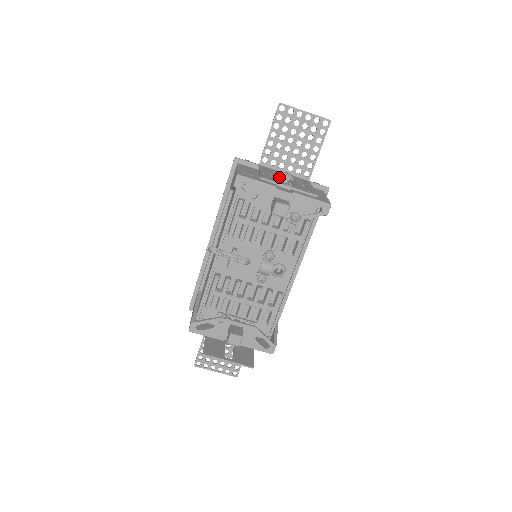
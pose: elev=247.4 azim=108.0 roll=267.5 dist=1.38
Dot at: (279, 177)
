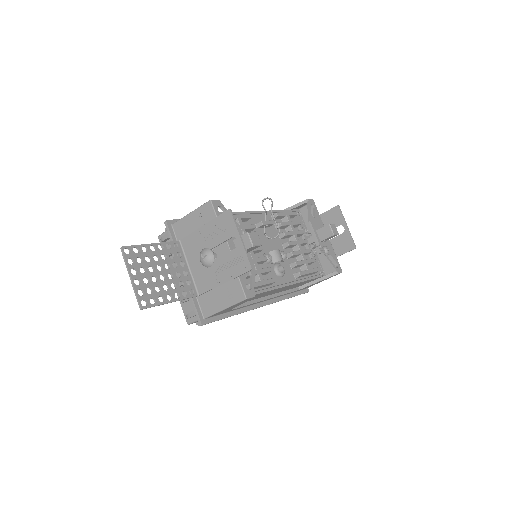
Dot at: occluded
